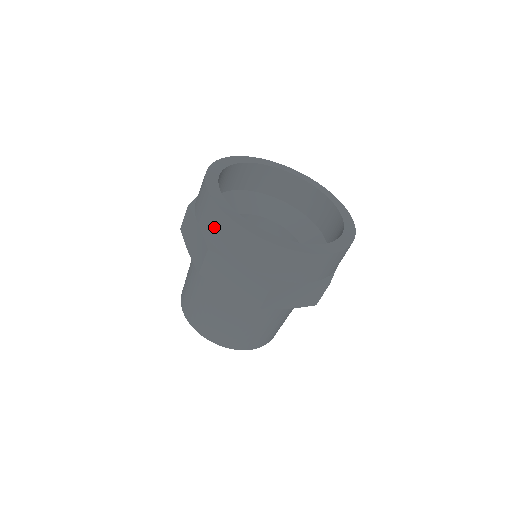
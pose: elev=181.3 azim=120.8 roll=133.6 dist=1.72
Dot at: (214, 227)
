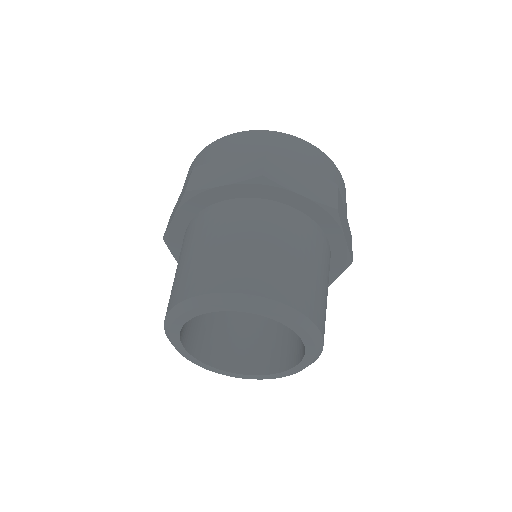
Dot at: (197, 164)
